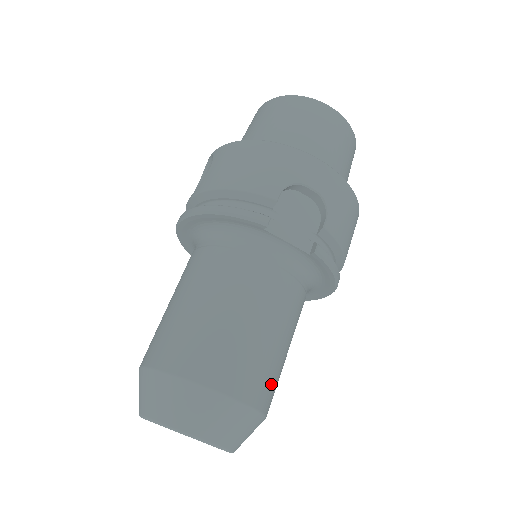
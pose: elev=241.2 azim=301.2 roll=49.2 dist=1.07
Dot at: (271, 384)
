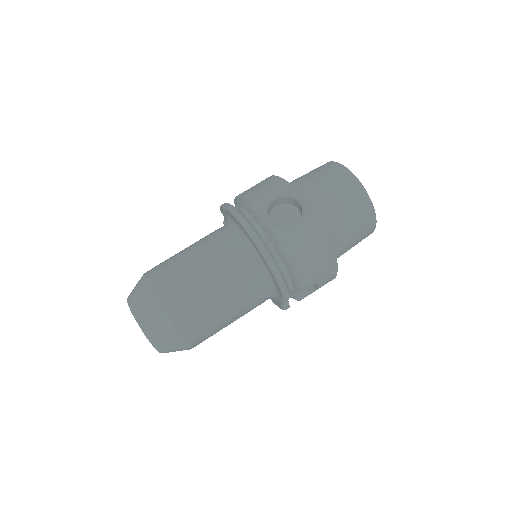
Dot at: occluded
